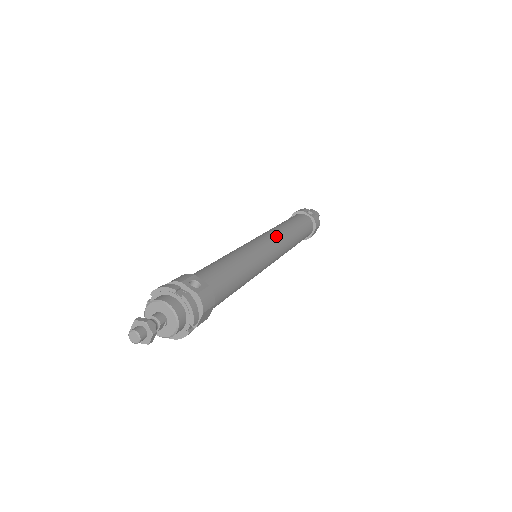
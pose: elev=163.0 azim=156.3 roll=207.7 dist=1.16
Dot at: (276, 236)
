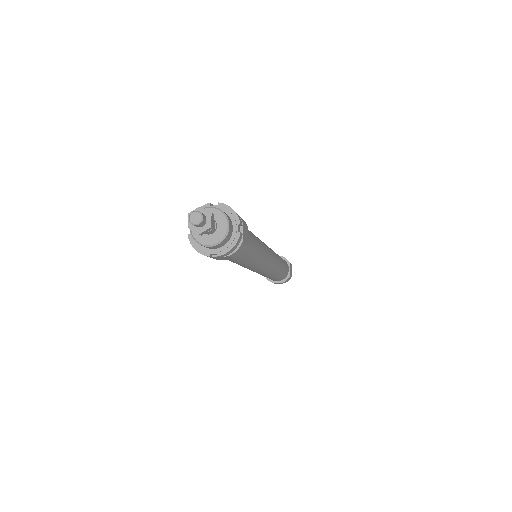
Dot at: occluded
